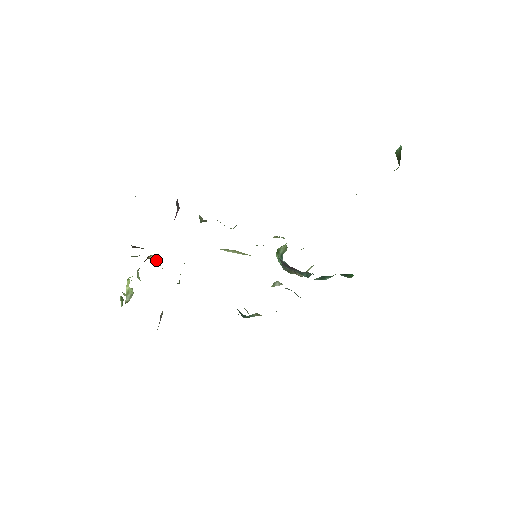
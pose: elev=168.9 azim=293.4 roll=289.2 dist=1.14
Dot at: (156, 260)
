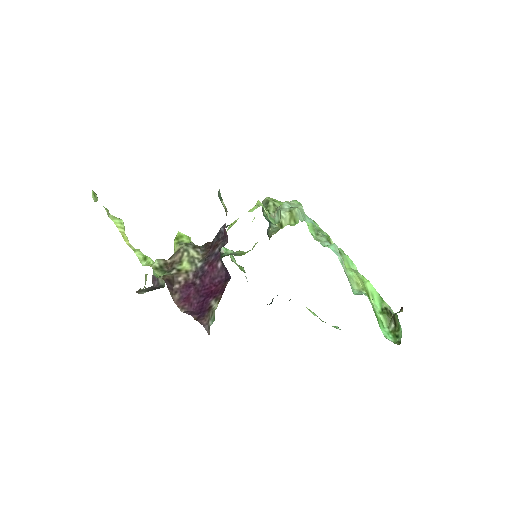
Dot at: (174, 260)
